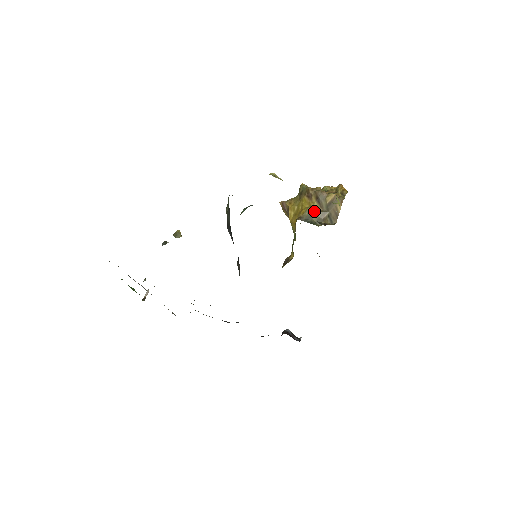
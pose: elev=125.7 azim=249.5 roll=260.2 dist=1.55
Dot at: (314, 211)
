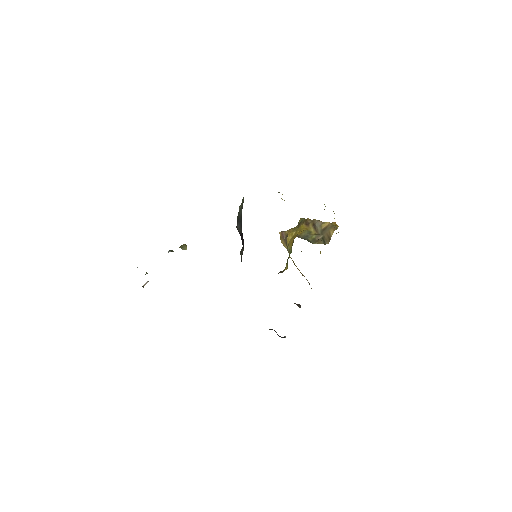
Dot at: (310, 233)
